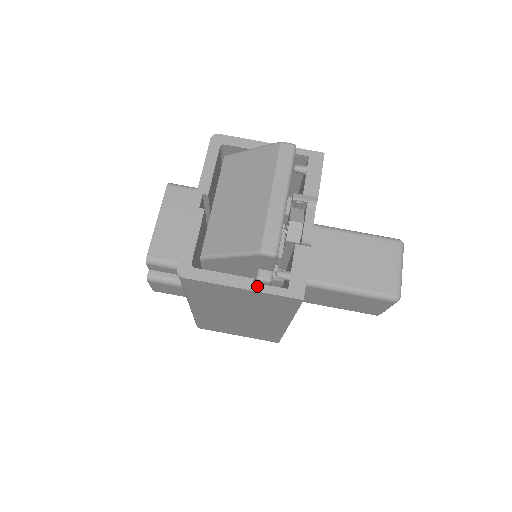
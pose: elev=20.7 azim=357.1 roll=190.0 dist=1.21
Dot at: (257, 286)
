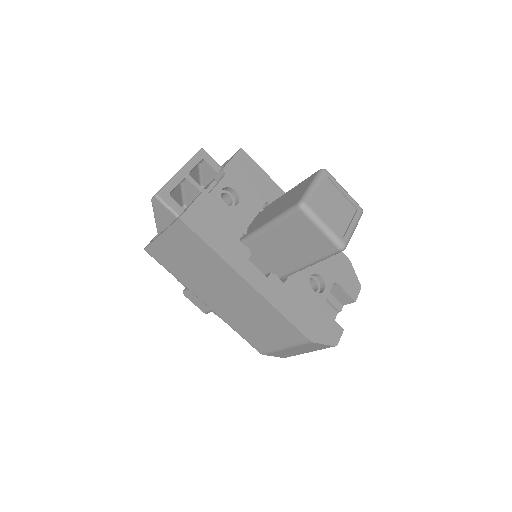
Dot at: (166, 229)
